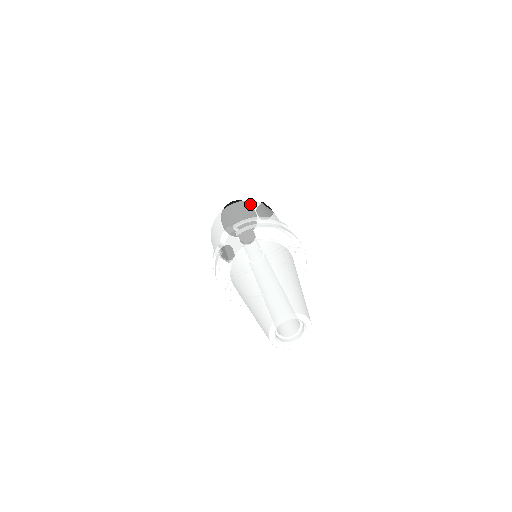
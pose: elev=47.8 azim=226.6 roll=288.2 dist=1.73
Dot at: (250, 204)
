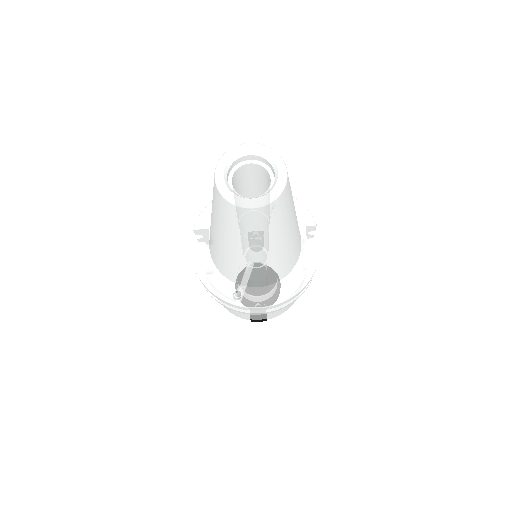
Dot at: occluded
